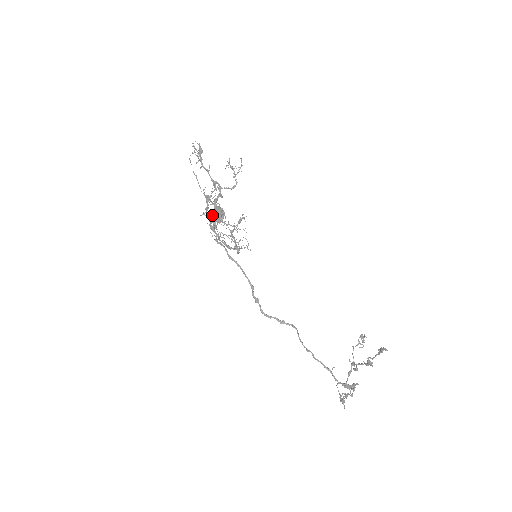
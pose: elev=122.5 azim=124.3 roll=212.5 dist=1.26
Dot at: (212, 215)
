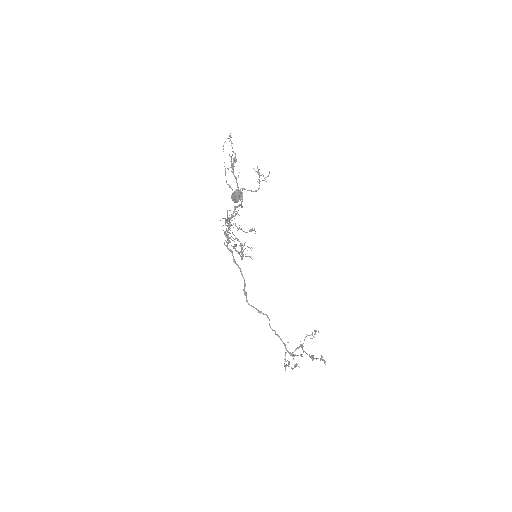
Dot at: (229, 224)
